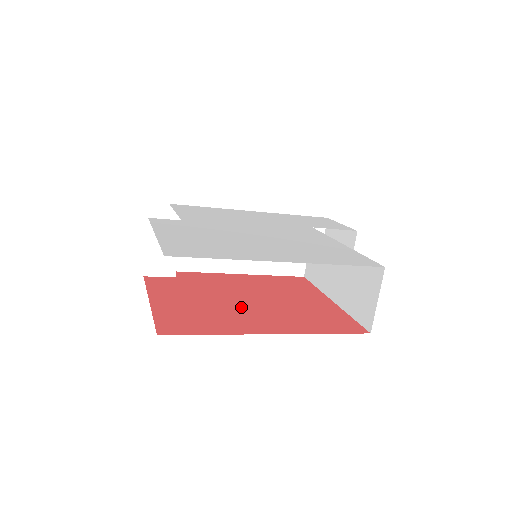
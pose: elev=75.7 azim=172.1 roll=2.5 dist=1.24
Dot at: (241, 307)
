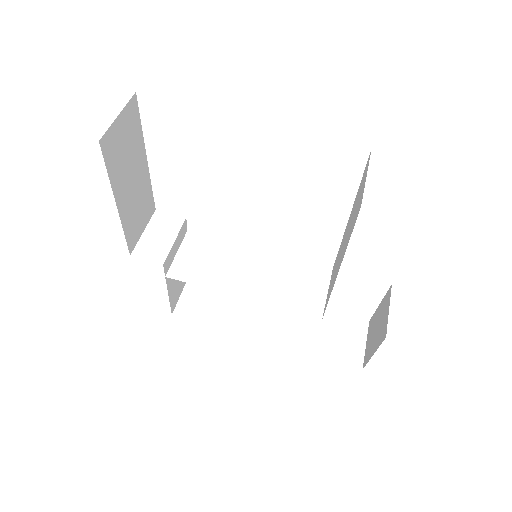
Dot at: occluded
